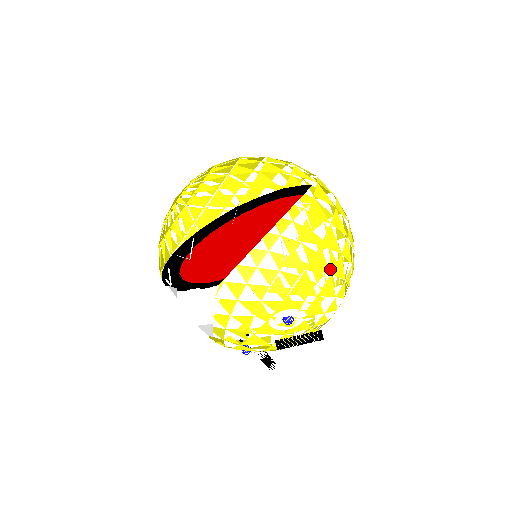
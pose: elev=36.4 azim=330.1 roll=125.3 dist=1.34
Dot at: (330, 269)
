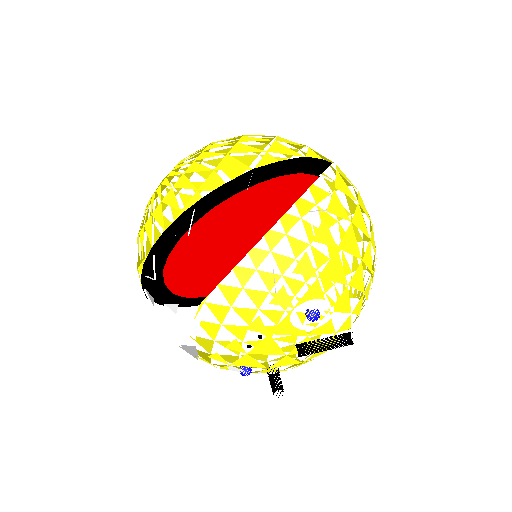
Dot at: (333, 284)
